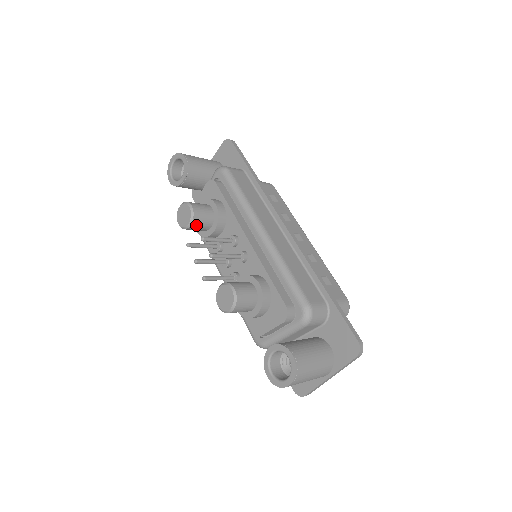
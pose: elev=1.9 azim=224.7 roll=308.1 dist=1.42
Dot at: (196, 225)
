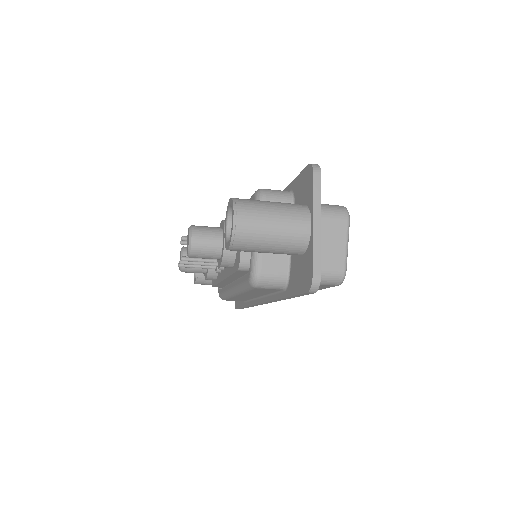
Dot at: occluded
